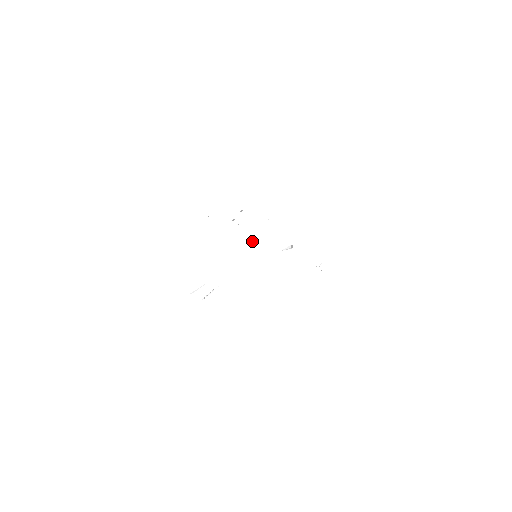
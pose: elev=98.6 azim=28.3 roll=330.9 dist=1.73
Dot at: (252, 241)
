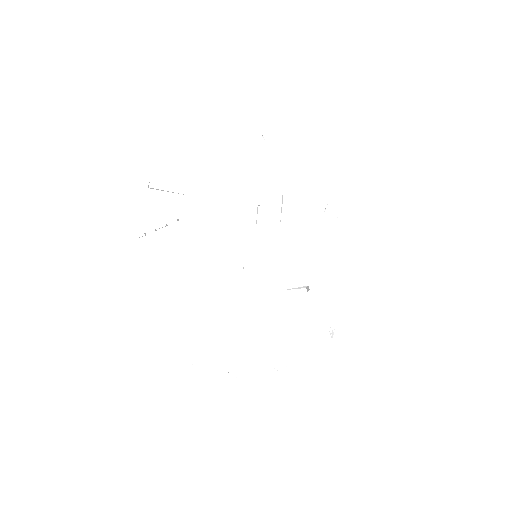
Dot at: occluded
